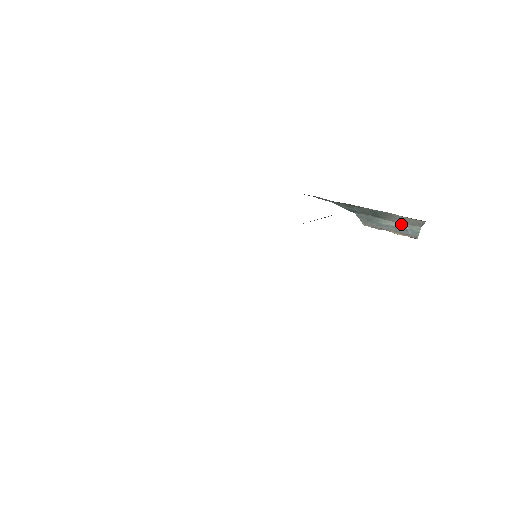
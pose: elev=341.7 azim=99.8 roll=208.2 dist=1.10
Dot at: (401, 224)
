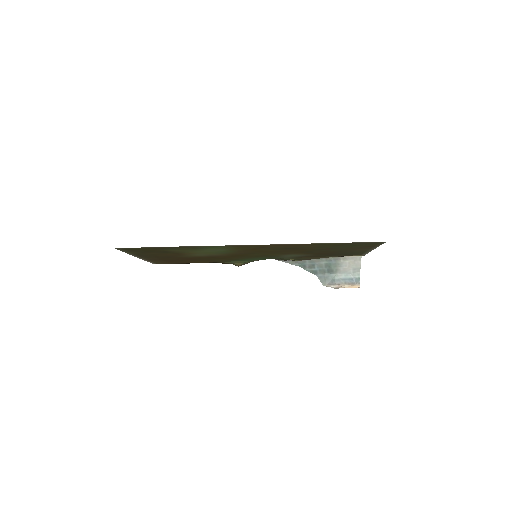
Dot at: (347, 275)
